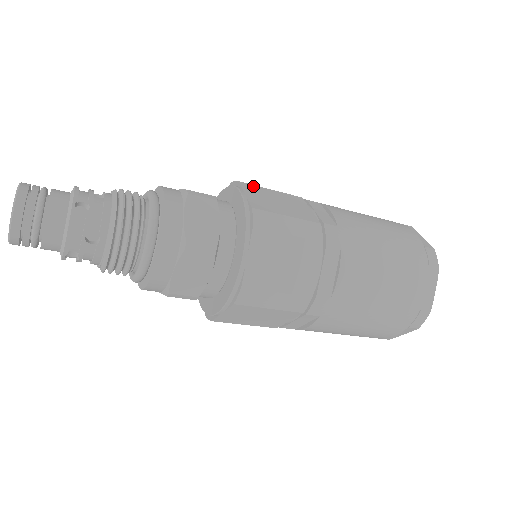
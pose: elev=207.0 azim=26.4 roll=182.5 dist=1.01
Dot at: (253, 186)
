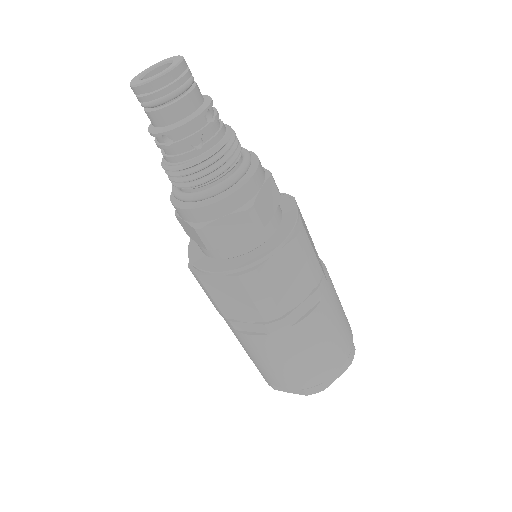
Dot at: (299, 209)
